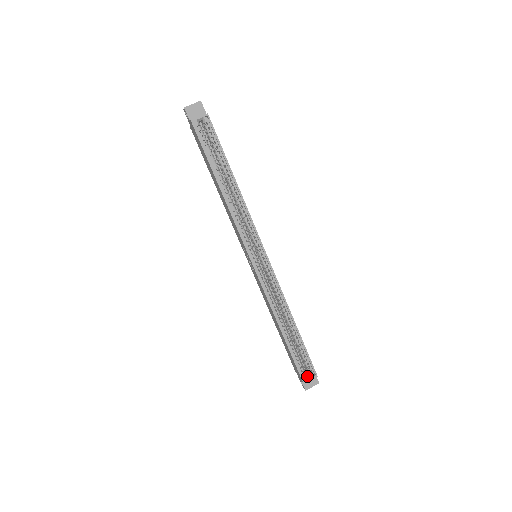
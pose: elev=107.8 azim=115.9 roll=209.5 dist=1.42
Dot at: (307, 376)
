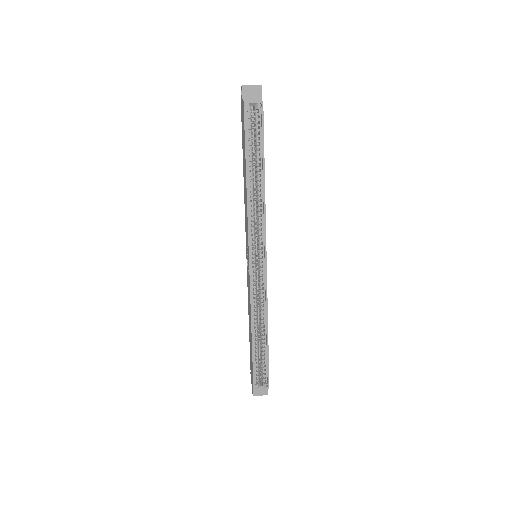
Dot at: (260, 385)
